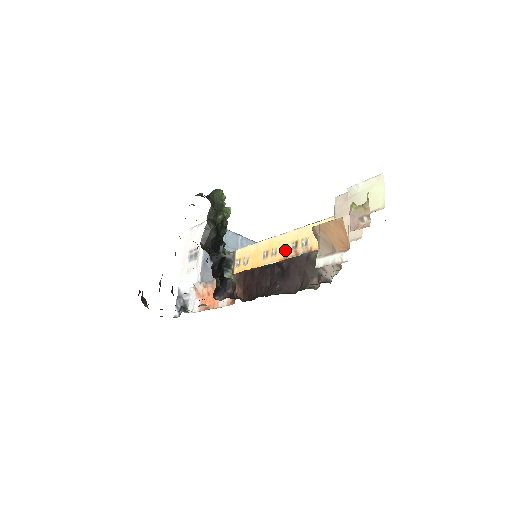
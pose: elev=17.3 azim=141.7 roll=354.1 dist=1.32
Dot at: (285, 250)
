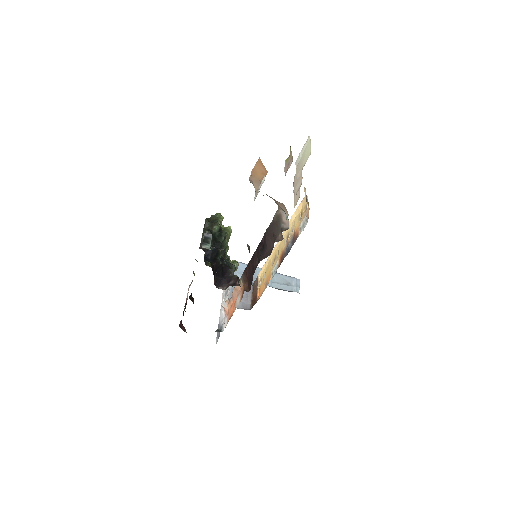
Dot at: (282, 247)
